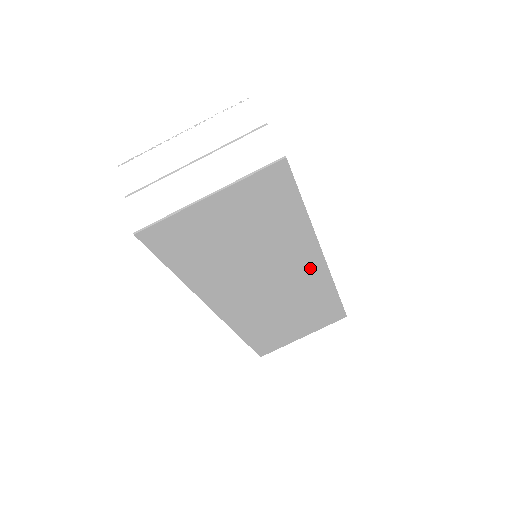
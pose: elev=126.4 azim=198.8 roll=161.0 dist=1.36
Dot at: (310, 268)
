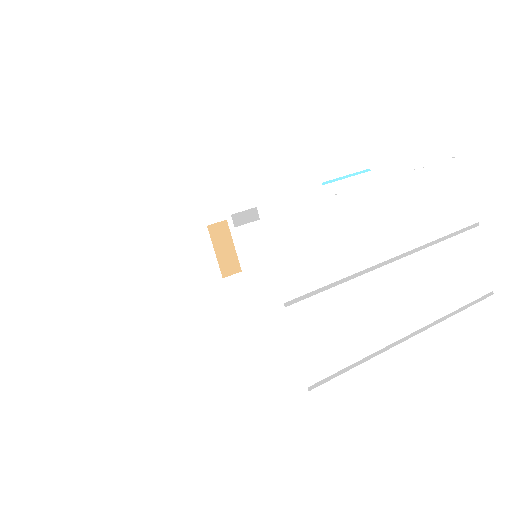
Dot at: occluded
